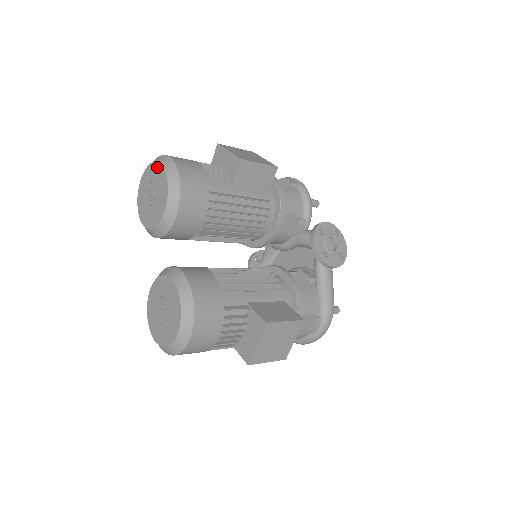
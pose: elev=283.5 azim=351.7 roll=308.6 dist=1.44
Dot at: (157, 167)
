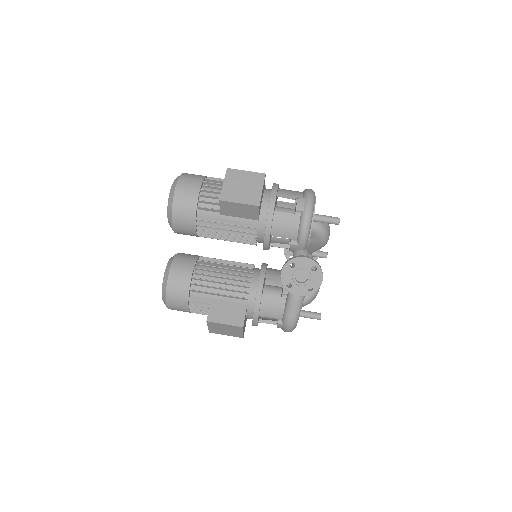
Dot at: occluded
